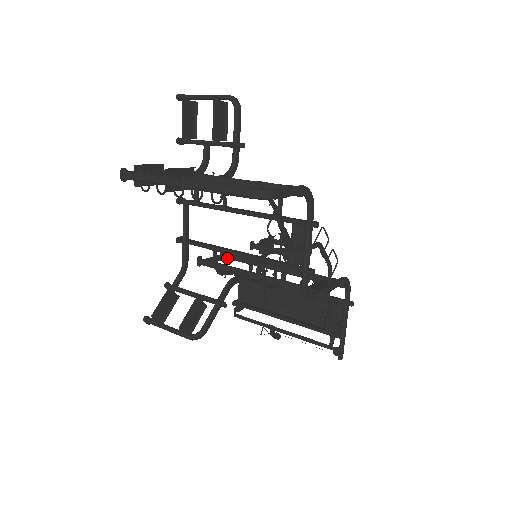
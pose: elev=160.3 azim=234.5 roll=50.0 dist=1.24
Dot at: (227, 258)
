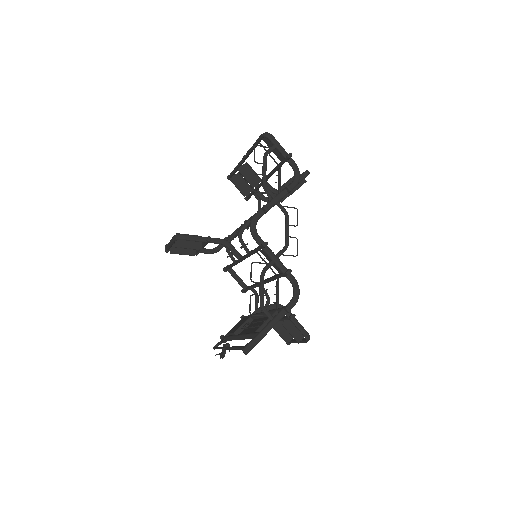
Dot at: (245, 289)
